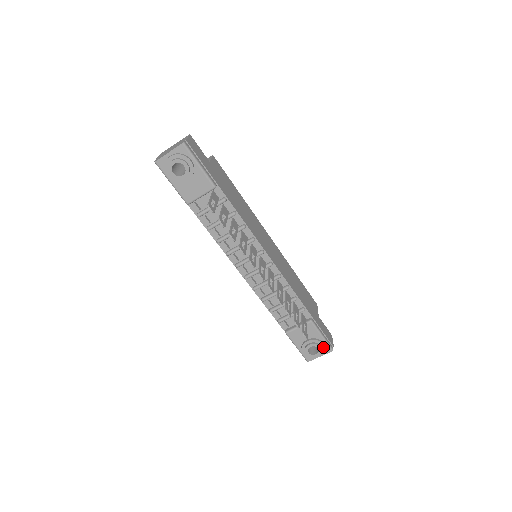
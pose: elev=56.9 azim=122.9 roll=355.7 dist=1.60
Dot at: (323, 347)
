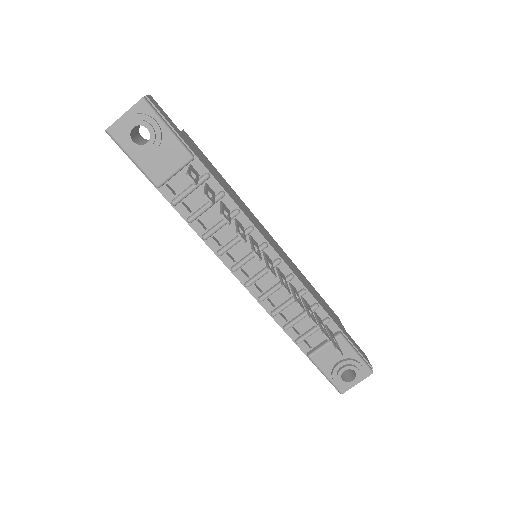
Dot at: (360, 369)
